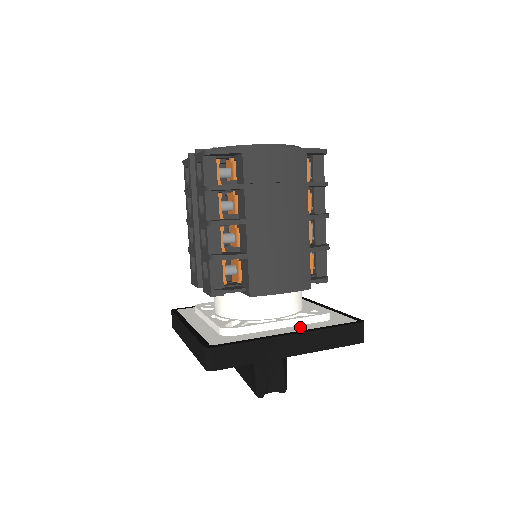
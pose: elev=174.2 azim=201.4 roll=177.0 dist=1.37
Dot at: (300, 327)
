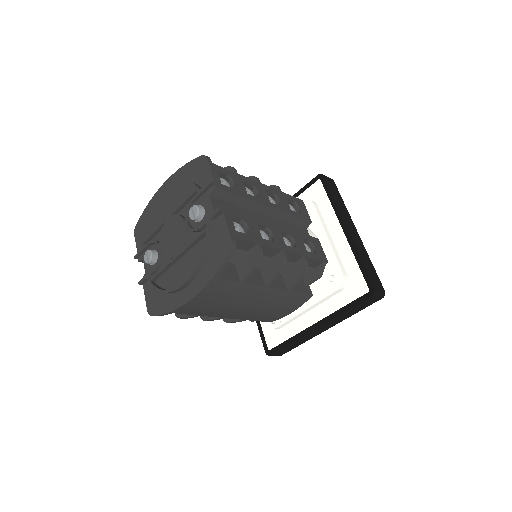
Dot at: (323, 309)
